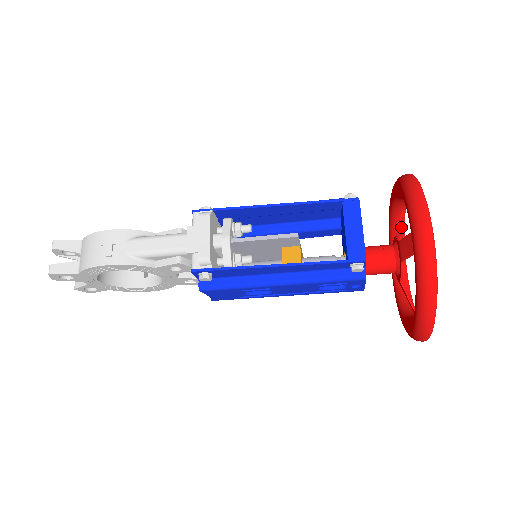
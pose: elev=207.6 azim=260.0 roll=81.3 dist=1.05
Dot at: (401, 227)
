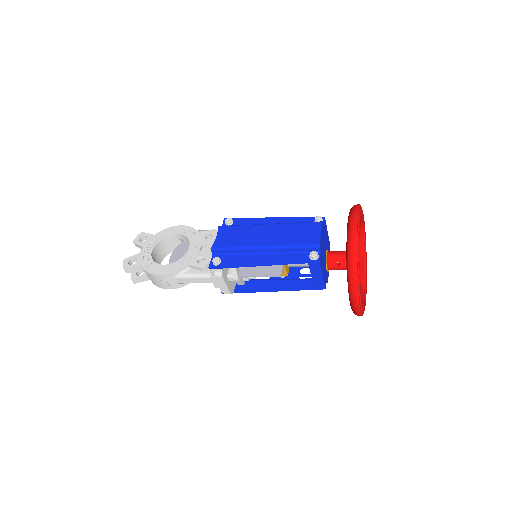
Dot at: occluded
